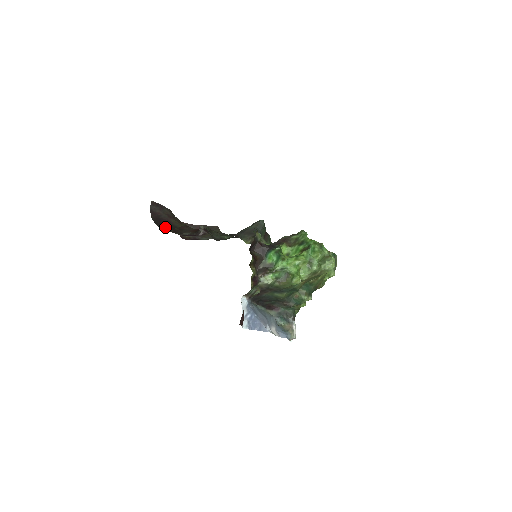
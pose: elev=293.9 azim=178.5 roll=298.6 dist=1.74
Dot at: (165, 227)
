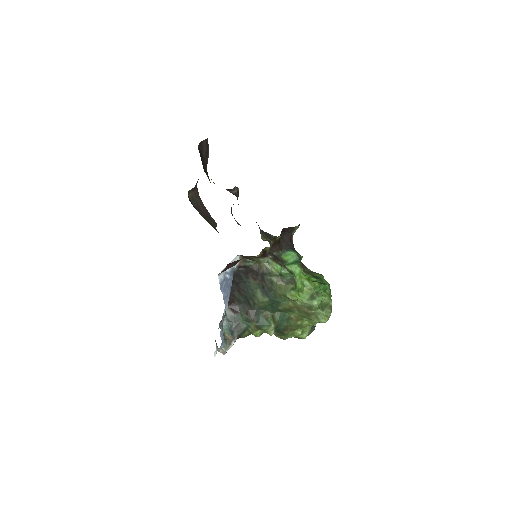
Dot at: occluded
